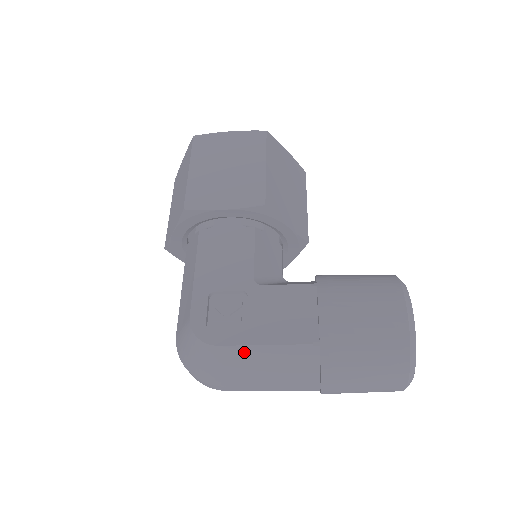
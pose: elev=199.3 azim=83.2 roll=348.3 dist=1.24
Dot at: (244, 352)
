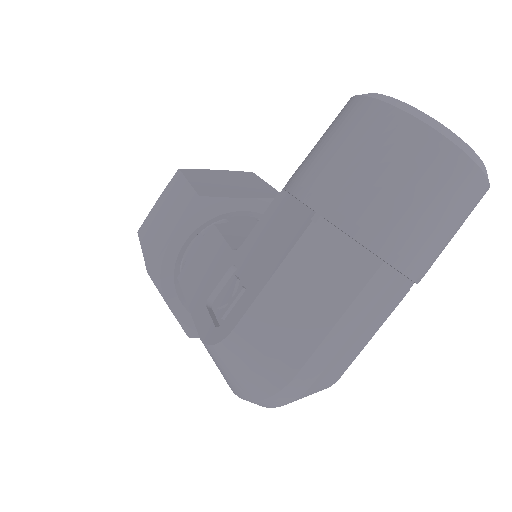
Dot at: (264, 308)
